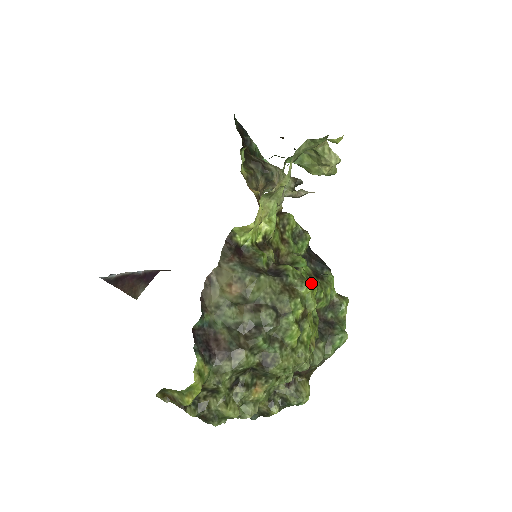
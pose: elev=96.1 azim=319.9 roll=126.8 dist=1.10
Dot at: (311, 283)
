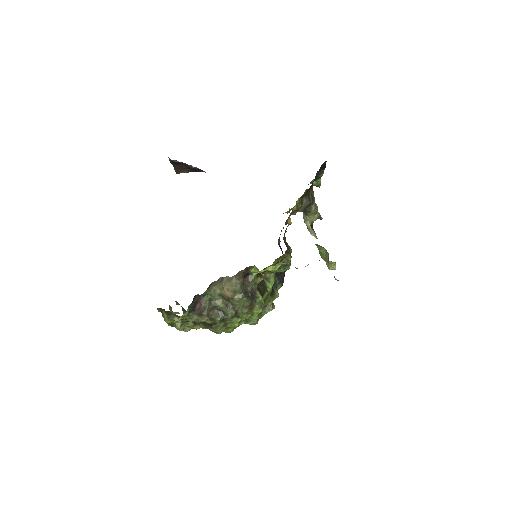
Dot at: occluded
